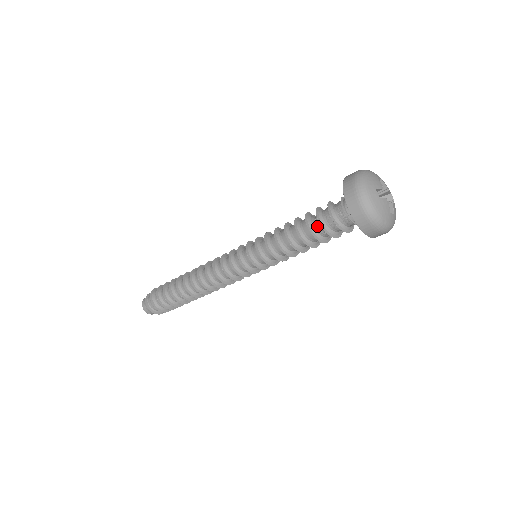
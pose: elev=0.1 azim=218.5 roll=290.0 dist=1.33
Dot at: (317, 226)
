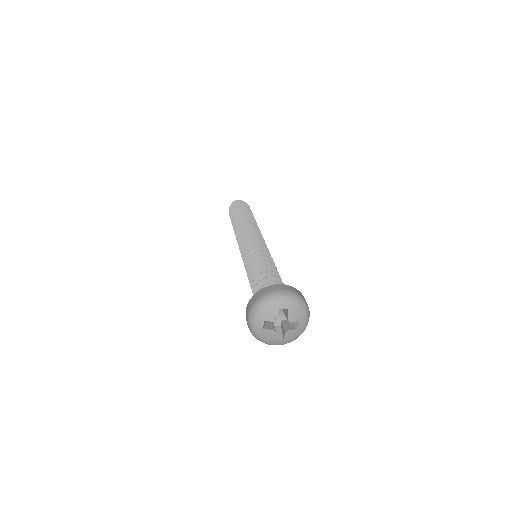
Dot at: occluded
